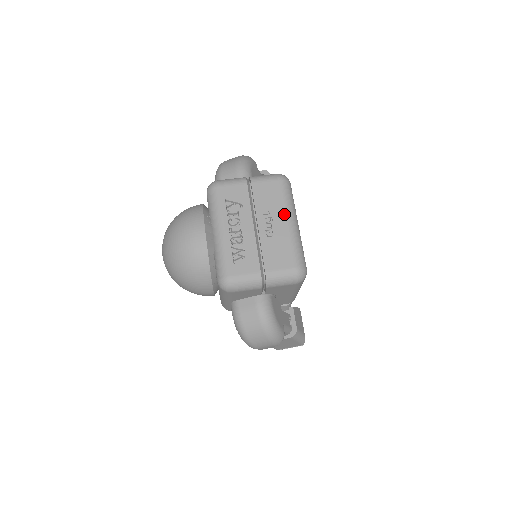
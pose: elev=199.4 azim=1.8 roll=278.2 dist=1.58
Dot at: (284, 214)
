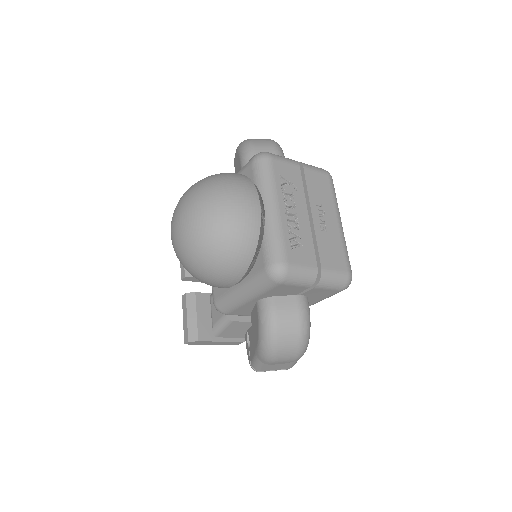
Dot at: (335, 211)
